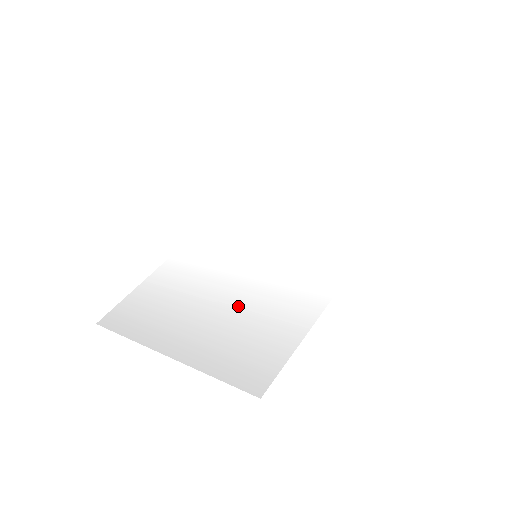
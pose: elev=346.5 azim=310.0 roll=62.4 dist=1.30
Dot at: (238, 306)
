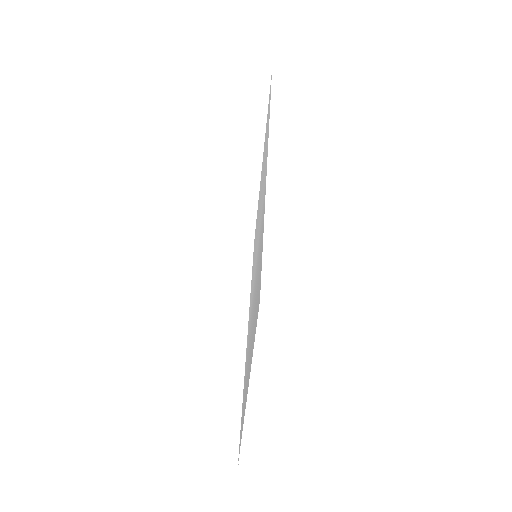
Dot at: occluded
